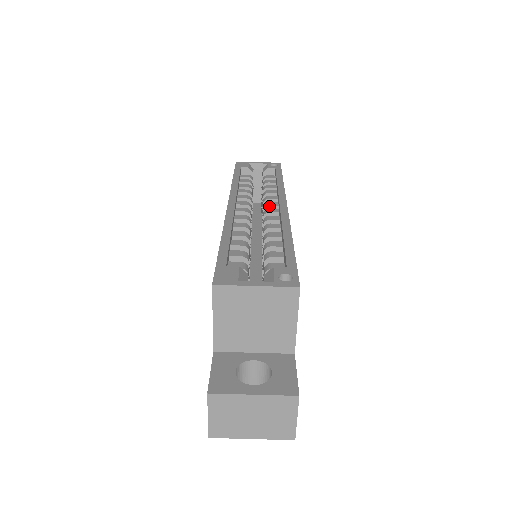
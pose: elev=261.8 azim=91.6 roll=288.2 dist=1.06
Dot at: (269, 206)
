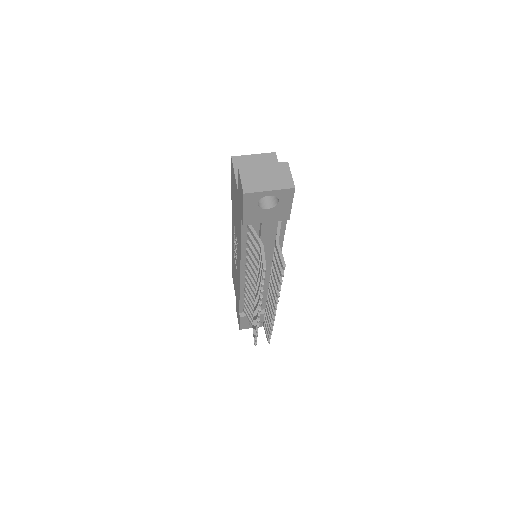
Dot at: occluded
